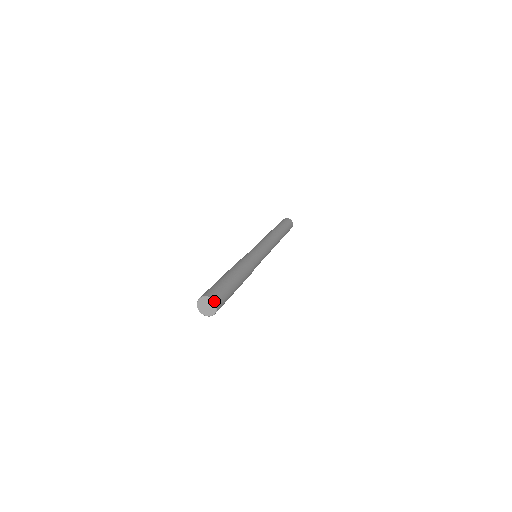
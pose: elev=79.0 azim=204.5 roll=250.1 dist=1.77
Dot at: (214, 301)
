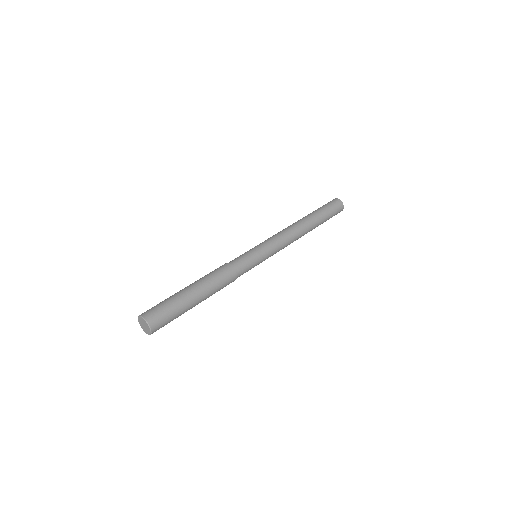
Dot at: occluded
